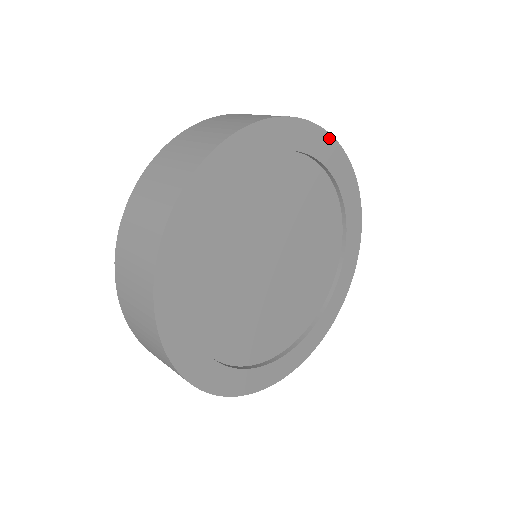
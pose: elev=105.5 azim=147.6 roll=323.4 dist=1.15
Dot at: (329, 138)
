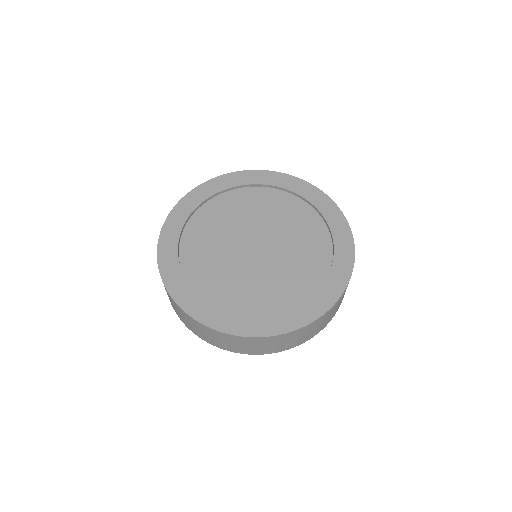
Dot at: (331, 202)
